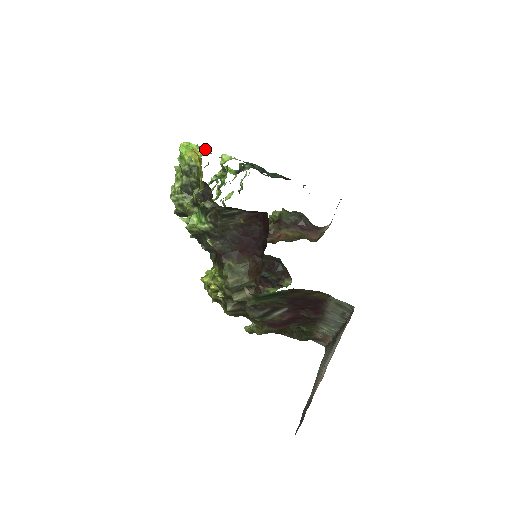
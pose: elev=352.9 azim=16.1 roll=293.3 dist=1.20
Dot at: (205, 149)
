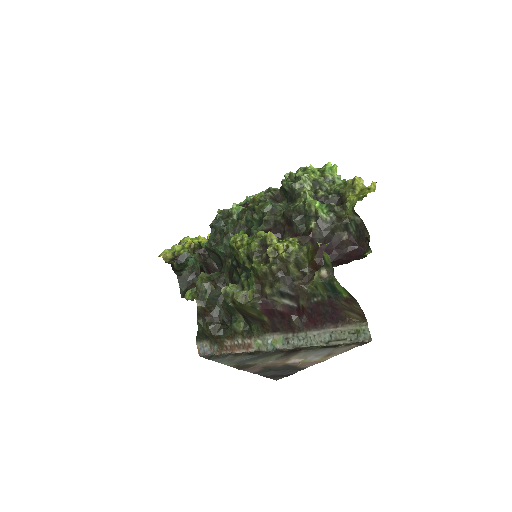
Dot at: occluded
